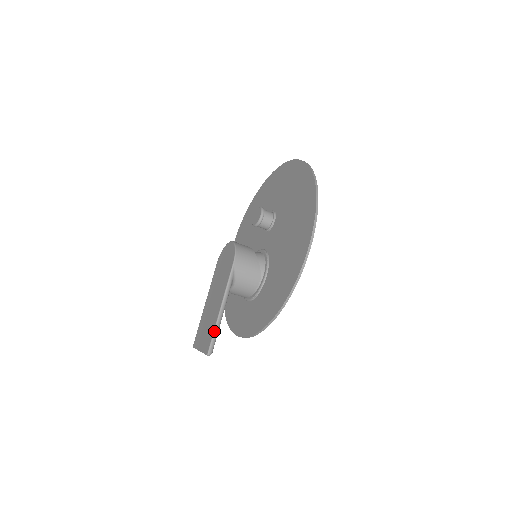
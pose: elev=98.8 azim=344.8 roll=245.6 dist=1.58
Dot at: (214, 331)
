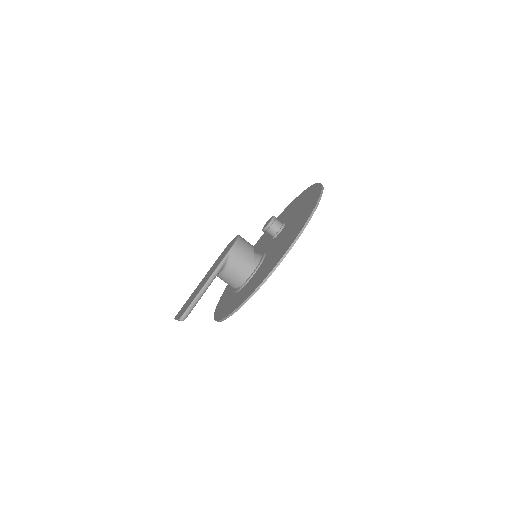
Dot at: (193, 301)
